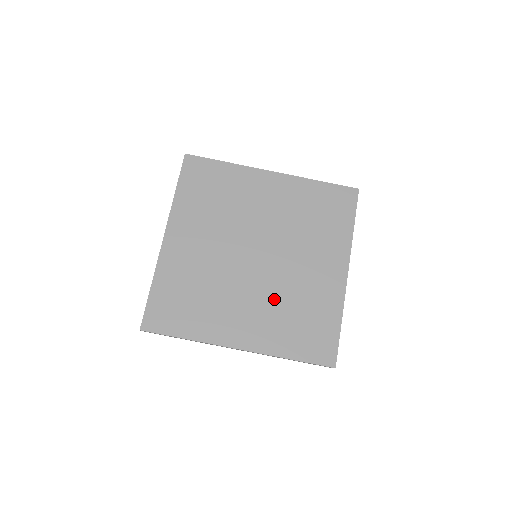
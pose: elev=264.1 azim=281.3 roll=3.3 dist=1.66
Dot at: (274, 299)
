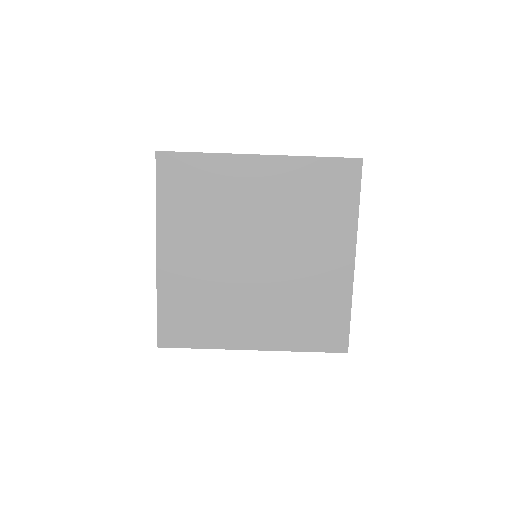
Dot at: (281, 298)
